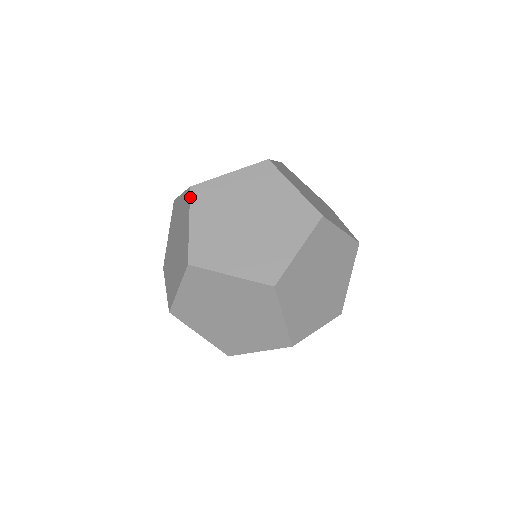
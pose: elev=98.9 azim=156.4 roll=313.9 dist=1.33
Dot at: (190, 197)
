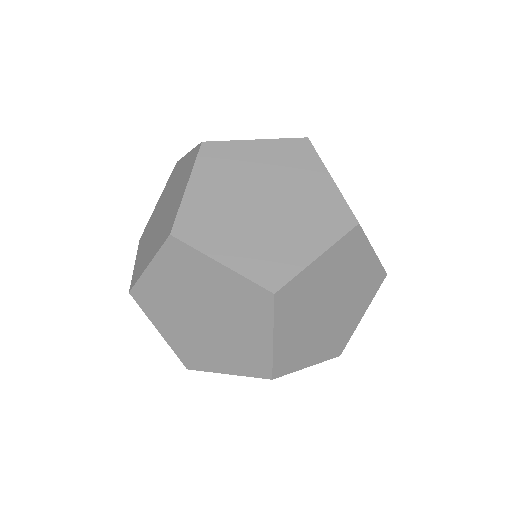
Dot at: occluded
